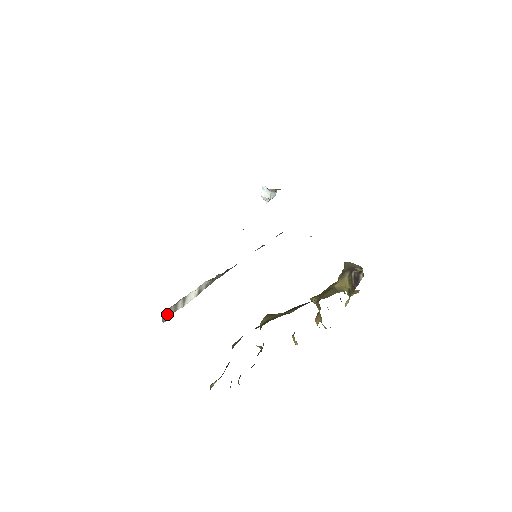
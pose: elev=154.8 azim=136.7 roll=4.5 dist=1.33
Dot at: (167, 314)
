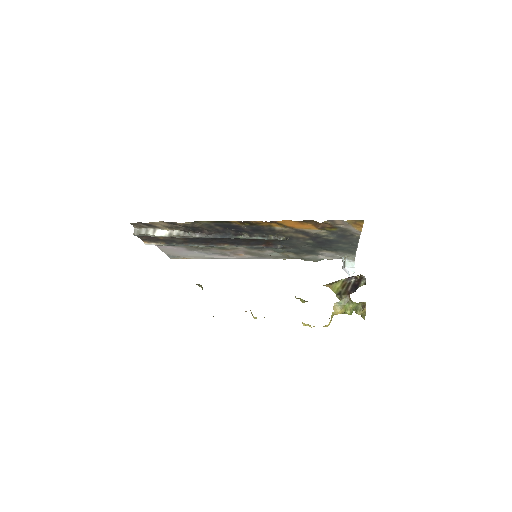
Dot at: (139, 232)
